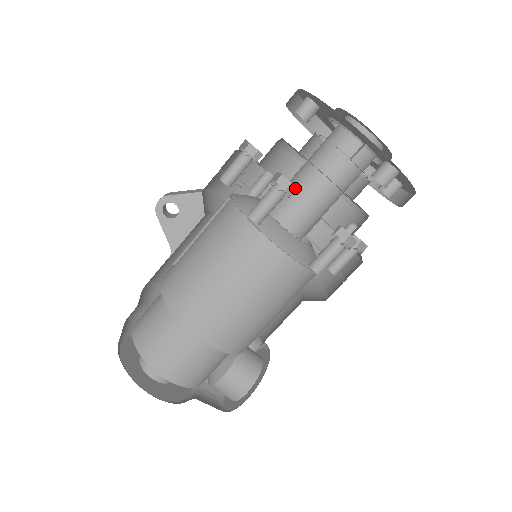
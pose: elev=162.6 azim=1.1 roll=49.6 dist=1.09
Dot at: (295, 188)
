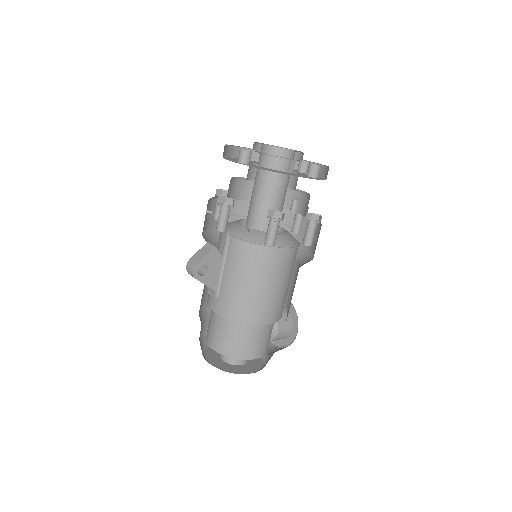
Dot at: (281, 212)
